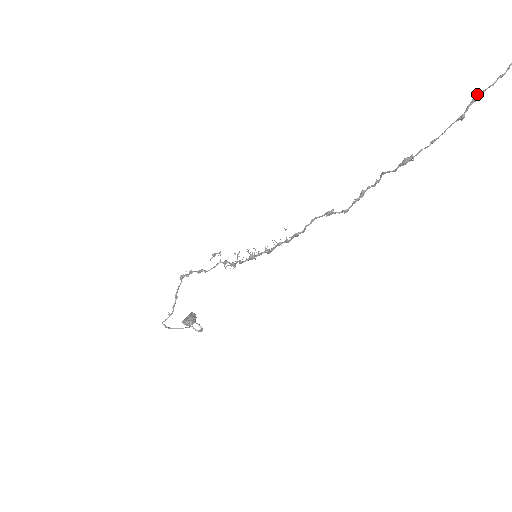
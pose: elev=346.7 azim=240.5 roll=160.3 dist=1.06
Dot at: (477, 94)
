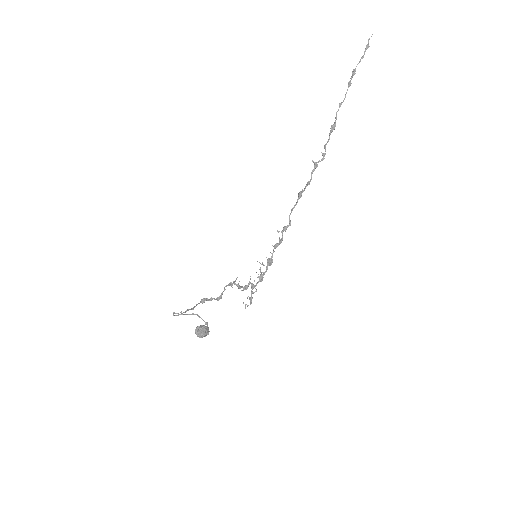
Dot at: (353, 70)
